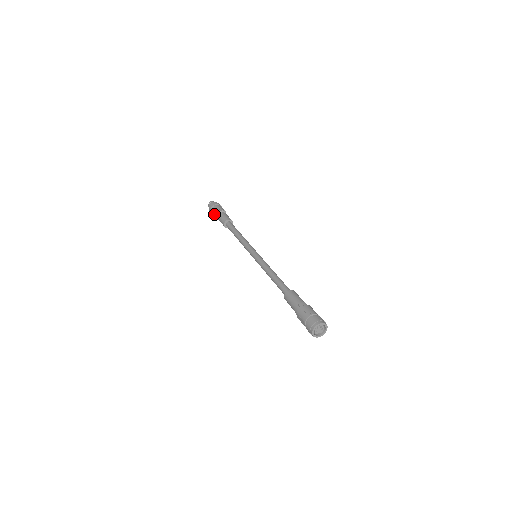
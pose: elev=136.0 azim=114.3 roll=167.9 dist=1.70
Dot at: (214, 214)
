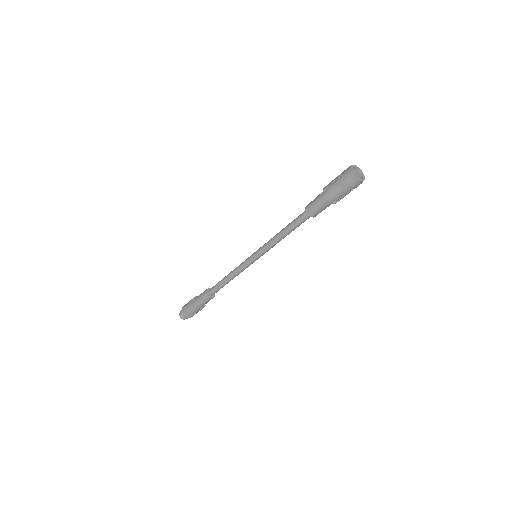
Dot at: (191, 306)
